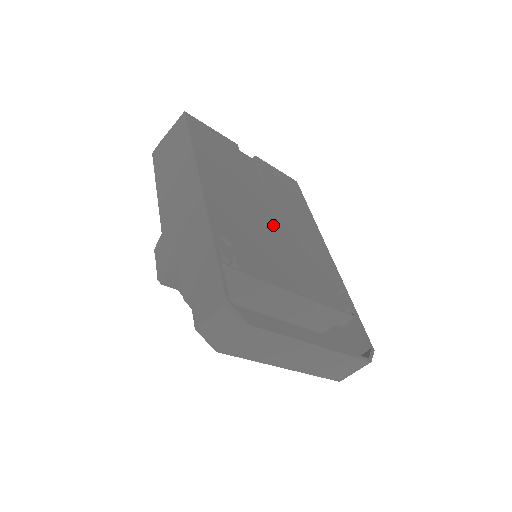
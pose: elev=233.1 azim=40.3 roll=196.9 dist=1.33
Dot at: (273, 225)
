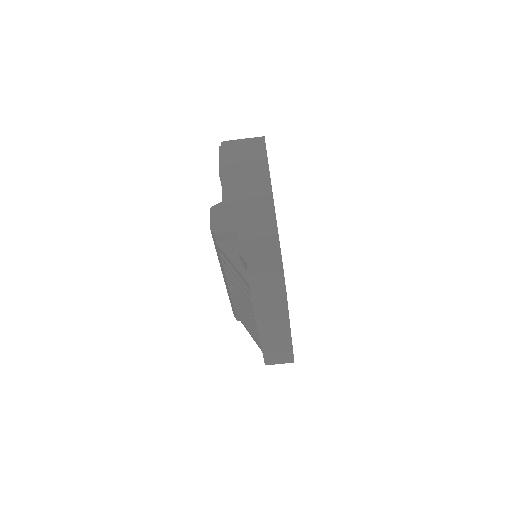
Dot at: occluded
